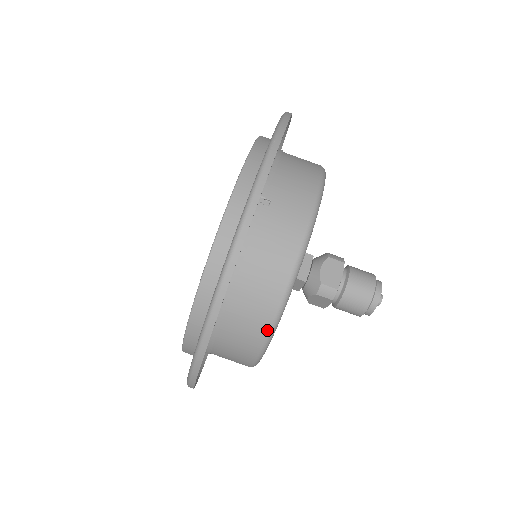
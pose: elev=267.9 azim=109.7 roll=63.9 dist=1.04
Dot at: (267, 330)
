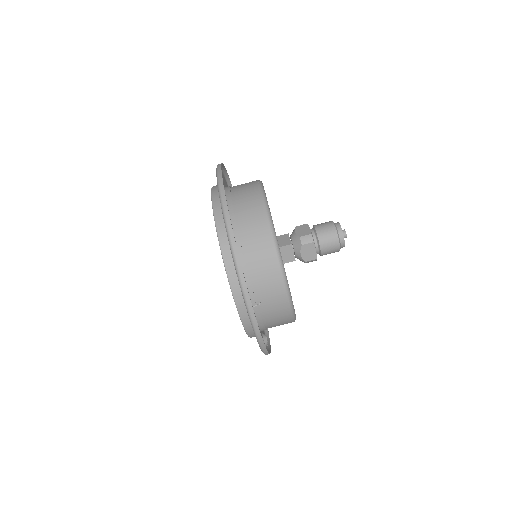
Dot at: occluded
